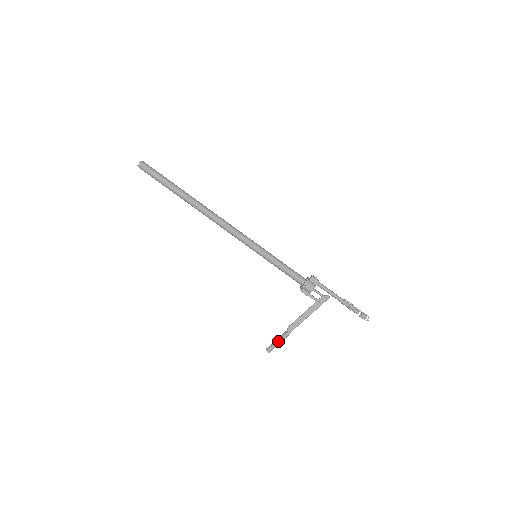
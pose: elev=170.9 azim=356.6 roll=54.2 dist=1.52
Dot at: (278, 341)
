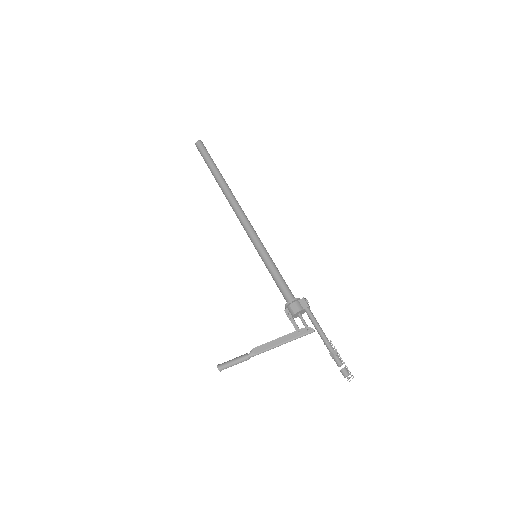
Dot at: (234, 360)
